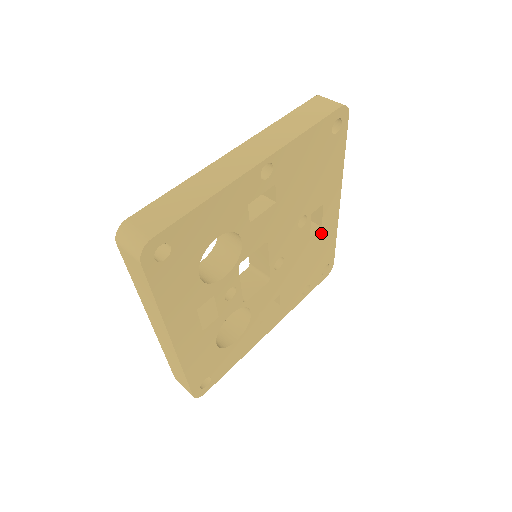
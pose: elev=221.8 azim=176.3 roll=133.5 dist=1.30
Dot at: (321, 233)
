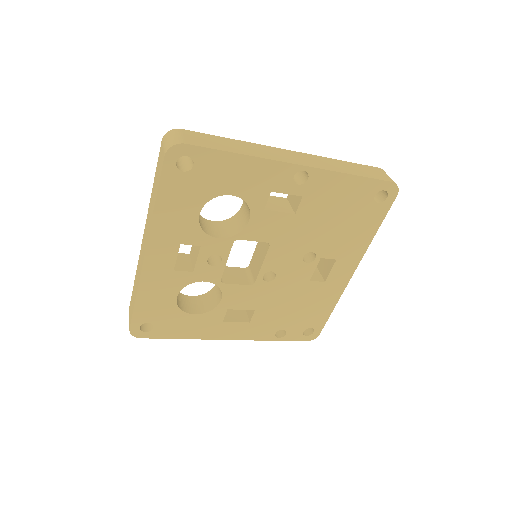
Dot at: (322, 288)
